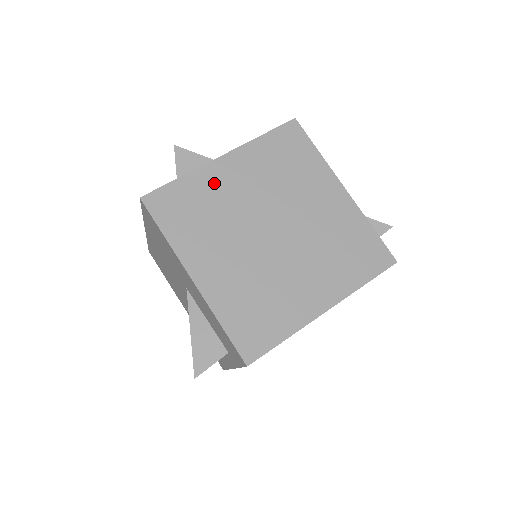
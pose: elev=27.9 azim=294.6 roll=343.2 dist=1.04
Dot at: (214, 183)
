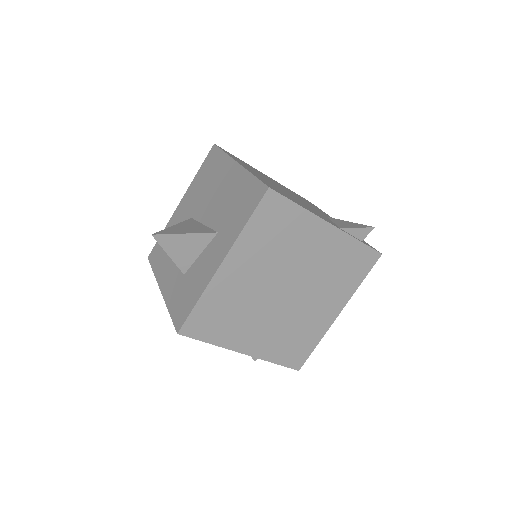
Dot at: (226, 288)
